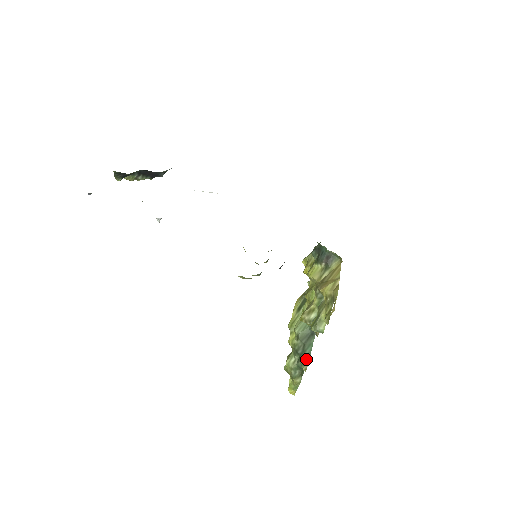
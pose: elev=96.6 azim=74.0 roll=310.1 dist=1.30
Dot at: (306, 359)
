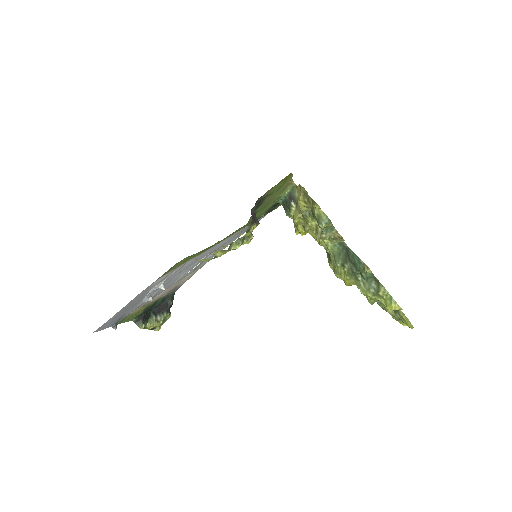
Dot at: (360, 264)
